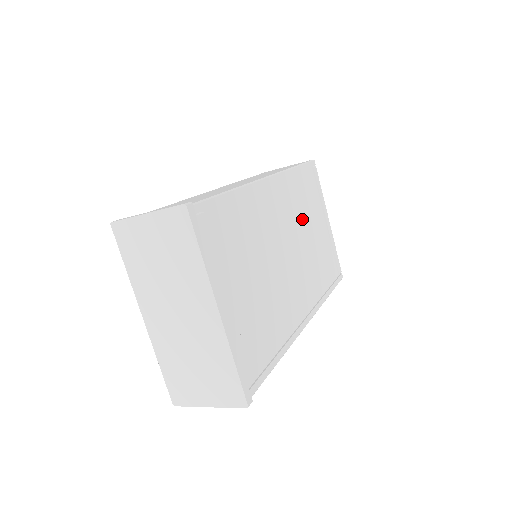
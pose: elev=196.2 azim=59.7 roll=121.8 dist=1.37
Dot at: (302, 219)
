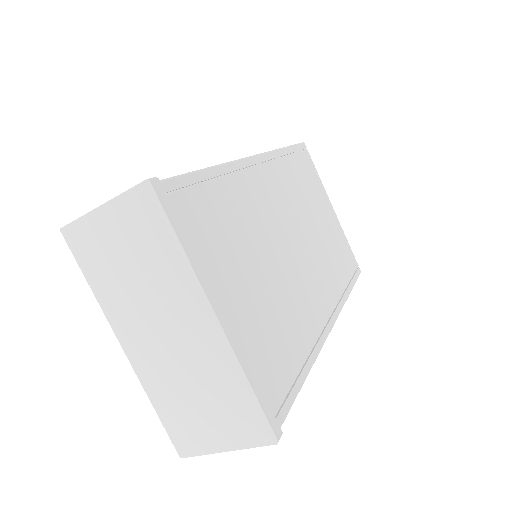
Dot at: (303, 206)
